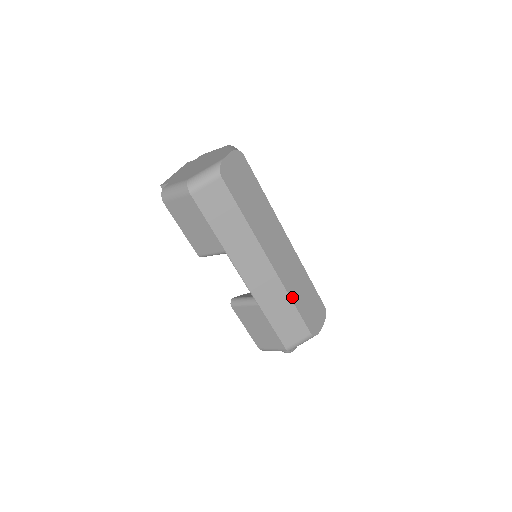
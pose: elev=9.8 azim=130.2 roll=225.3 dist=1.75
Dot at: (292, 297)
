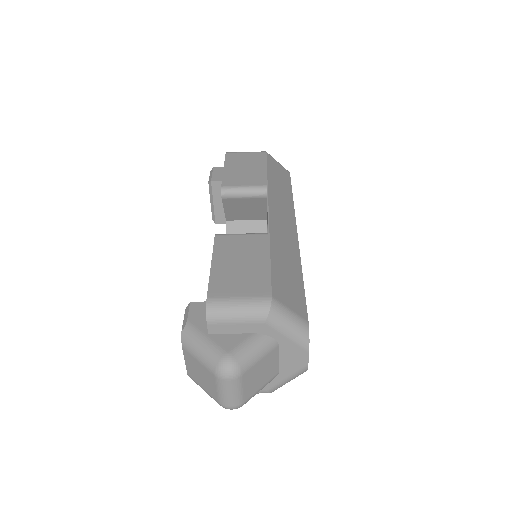
Dot at: (302, 273)
